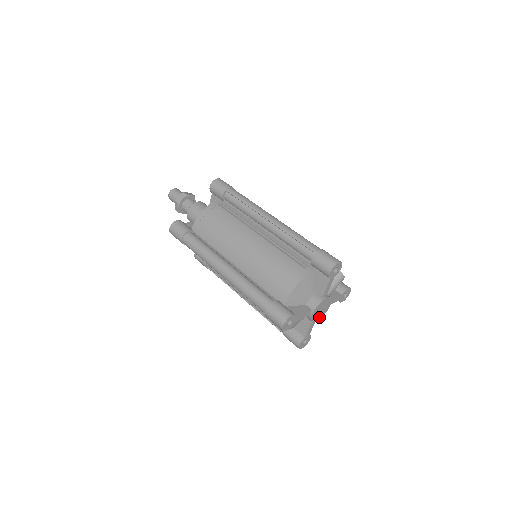
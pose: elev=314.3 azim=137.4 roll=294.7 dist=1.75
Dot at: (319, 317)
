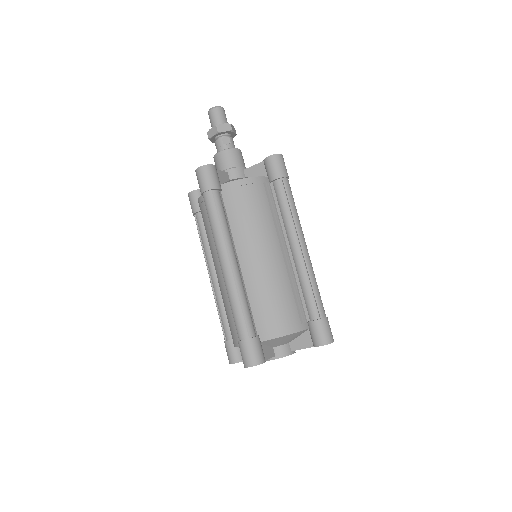
Dot at: occluded
